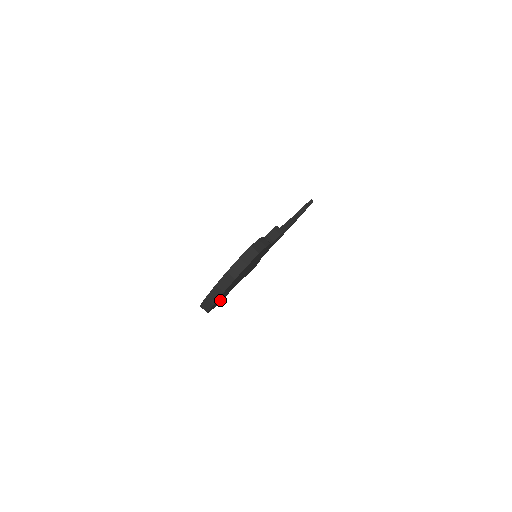
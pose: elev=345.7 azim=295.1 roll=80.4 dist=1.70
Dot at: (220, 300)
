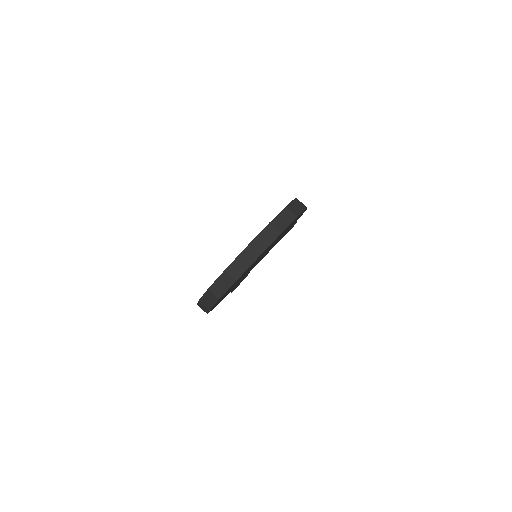
Dot at: (221, 299)
